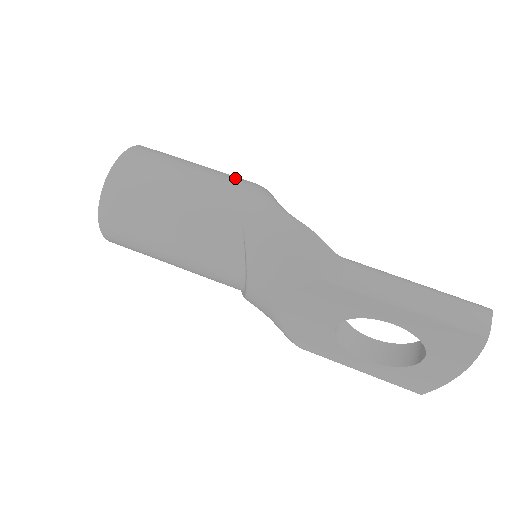
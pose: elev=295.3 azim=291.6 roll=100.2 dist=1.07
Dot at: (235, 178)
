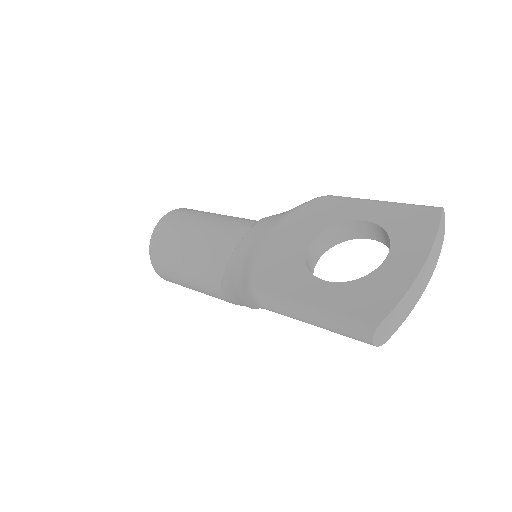
Dot at: occluded
